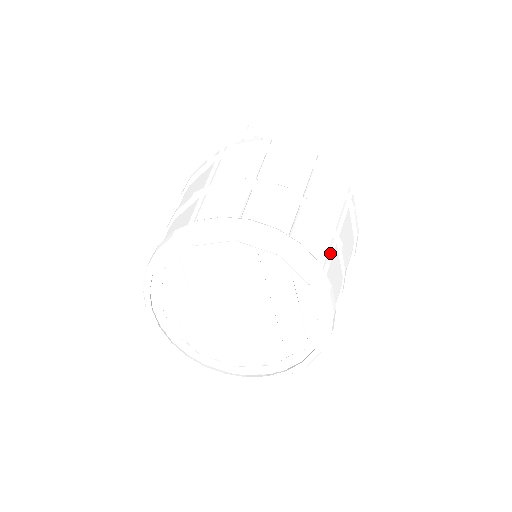
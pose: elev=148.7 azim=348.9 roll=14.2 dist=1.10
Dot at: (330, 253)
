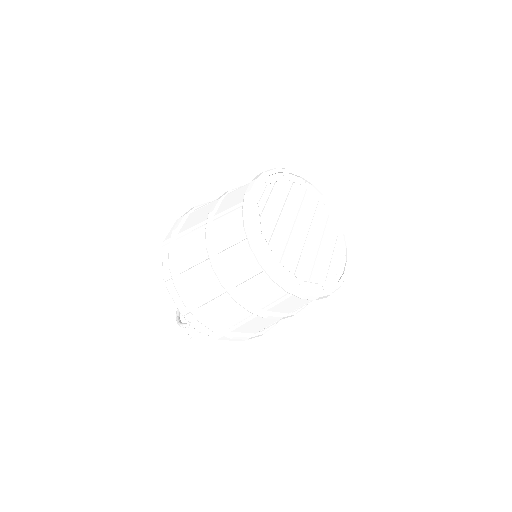
Dot at: occluded
